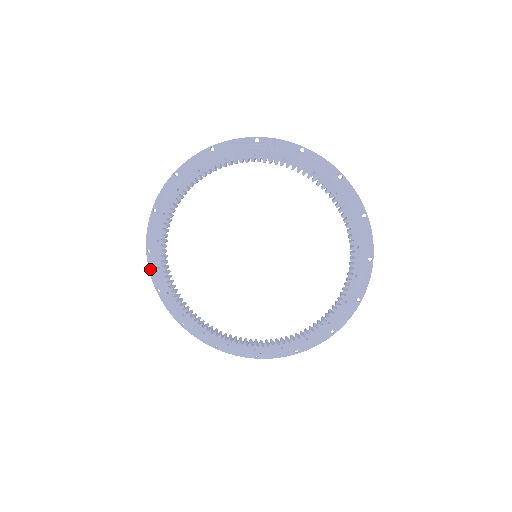
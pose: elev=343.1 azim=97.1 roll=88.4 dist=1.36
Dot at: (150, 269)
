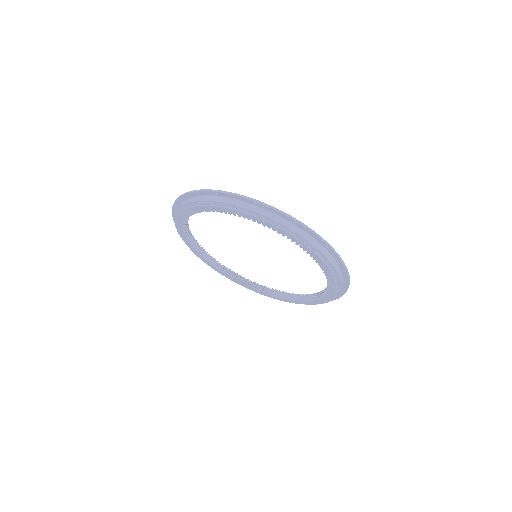
Dot at: occluded
